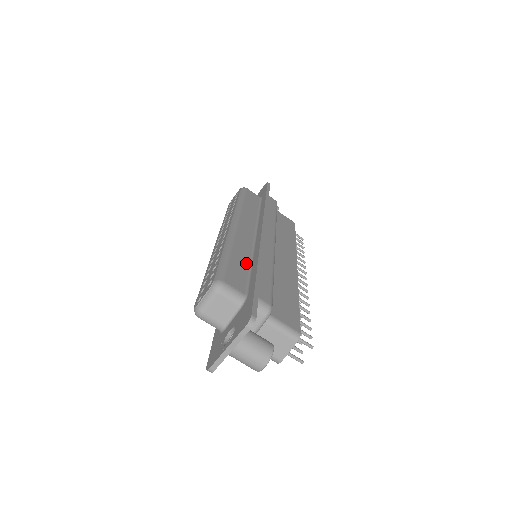
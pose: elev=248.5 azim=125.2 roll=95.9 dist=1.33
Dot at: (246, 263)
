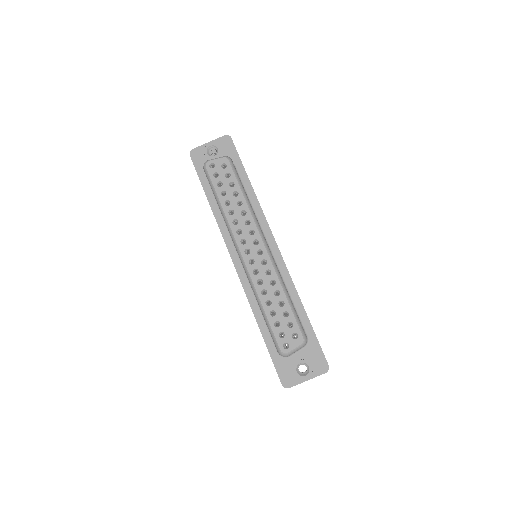
Dot at: (290, 298)
